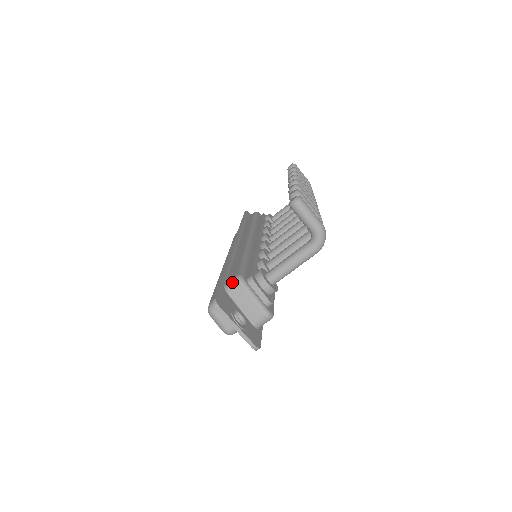
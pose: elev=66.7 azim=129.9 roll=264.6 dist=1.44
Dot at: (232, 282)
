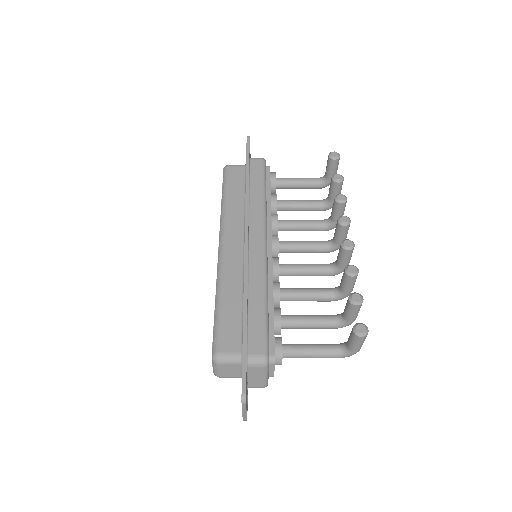
Dot at: (257, 359)
